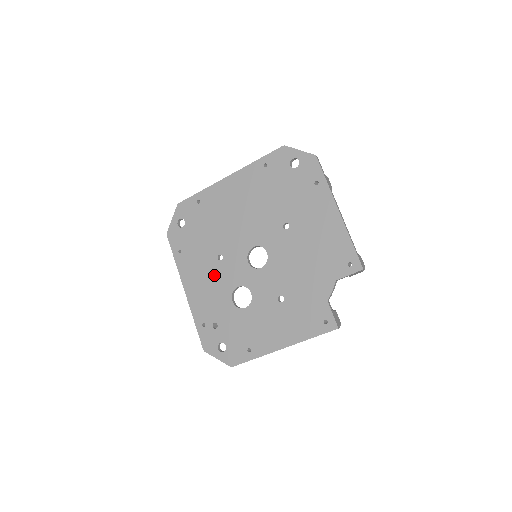
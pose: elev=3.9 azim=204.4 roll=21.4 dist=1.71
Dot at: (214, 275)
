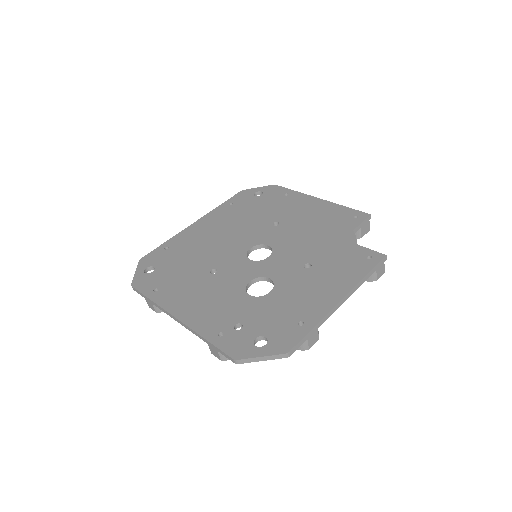
Dot at: (213, 287)
